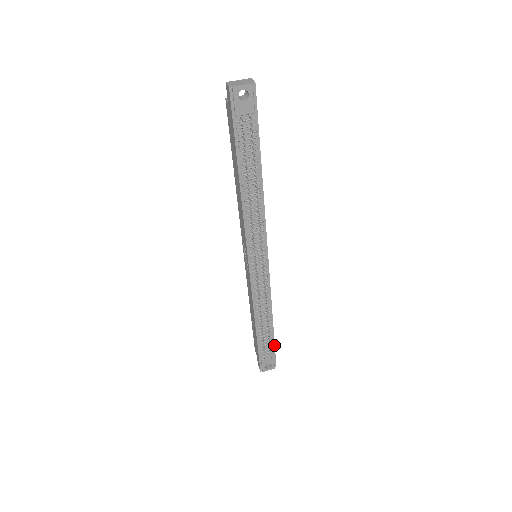
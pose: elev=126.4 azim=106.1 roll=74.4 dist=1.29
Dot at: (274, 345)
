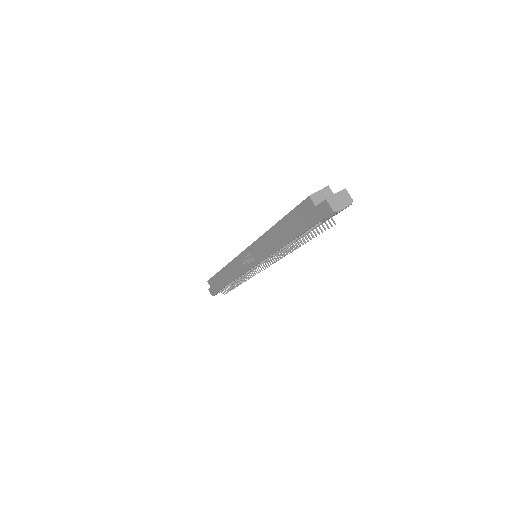
Dot at: occluded
